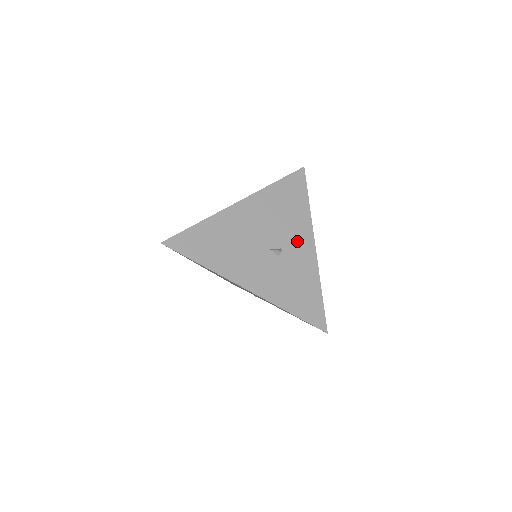
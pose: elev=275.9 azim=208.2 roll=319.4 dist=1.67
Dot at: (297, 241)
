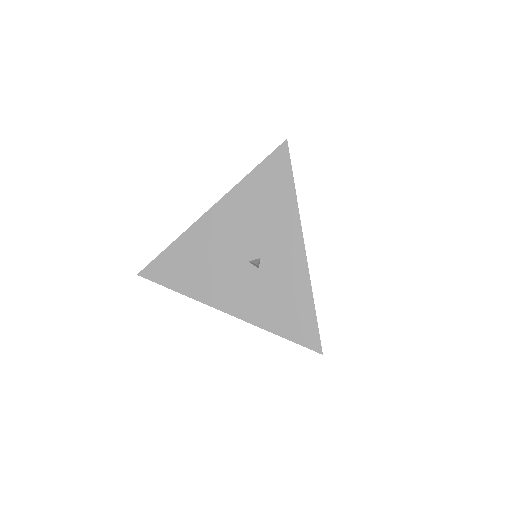
Dot at: (281, 245)
